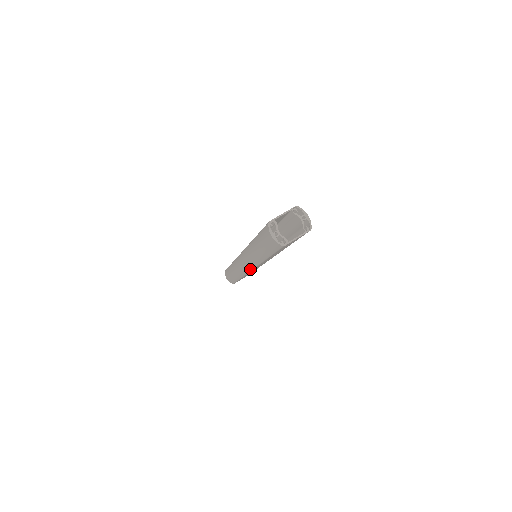
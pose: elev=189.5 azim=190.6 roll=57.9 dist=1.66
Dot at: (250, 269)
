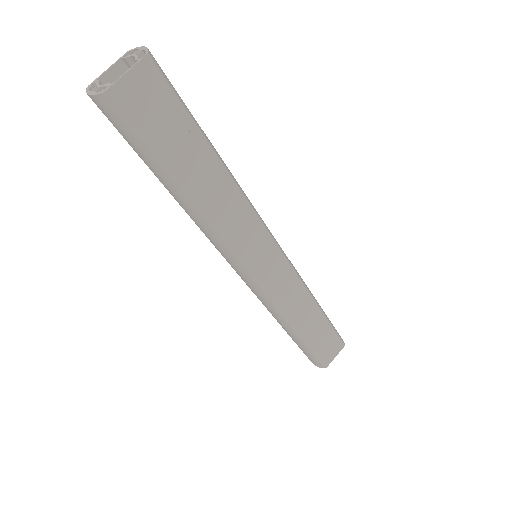
Dot at: (245, 272)
